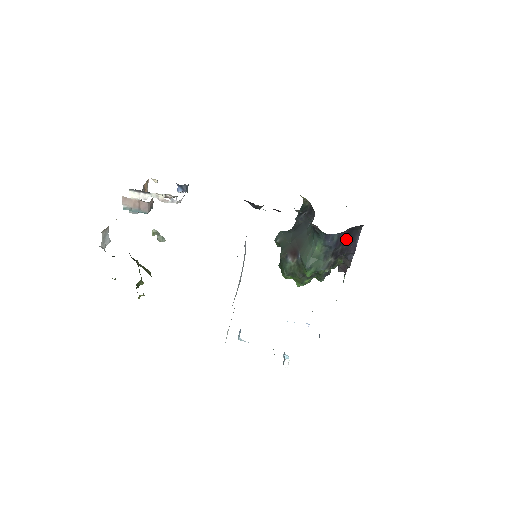
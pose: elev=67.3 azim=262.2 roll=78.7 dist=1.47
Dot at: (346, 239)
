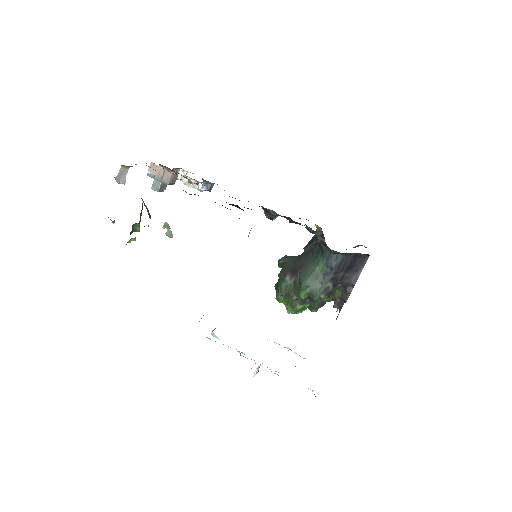
Dot at: (349, 266)
